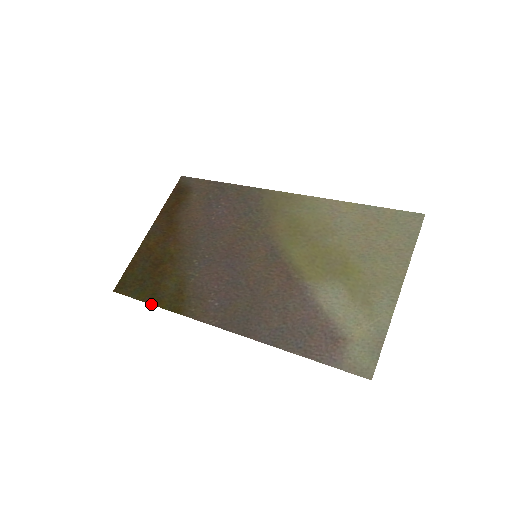
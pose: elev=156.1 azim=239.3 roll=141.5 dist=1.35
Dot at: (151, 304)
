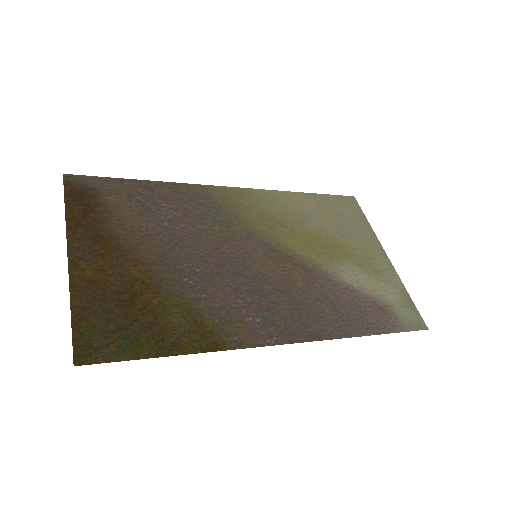
Dot at: (168, 356)
